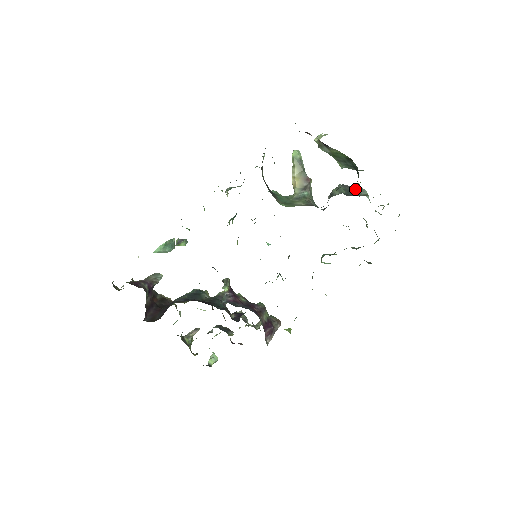
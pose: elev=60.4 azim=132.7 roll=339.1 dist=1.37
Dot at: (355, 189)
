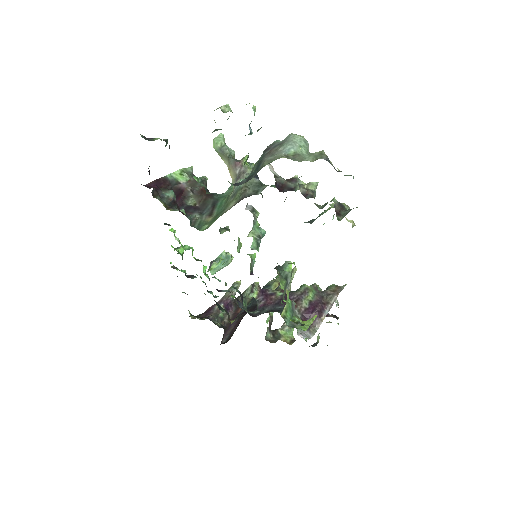
Dot at: (274, 149)
